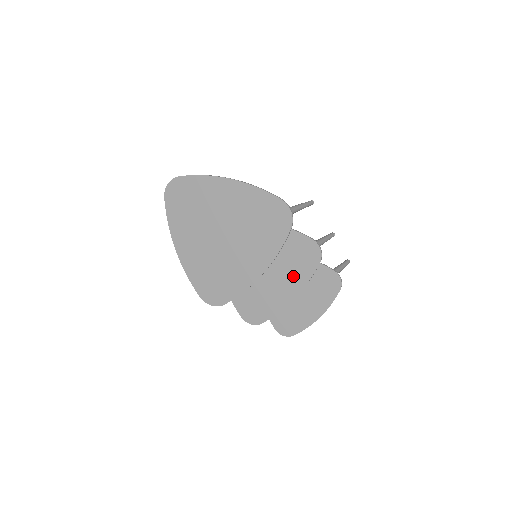
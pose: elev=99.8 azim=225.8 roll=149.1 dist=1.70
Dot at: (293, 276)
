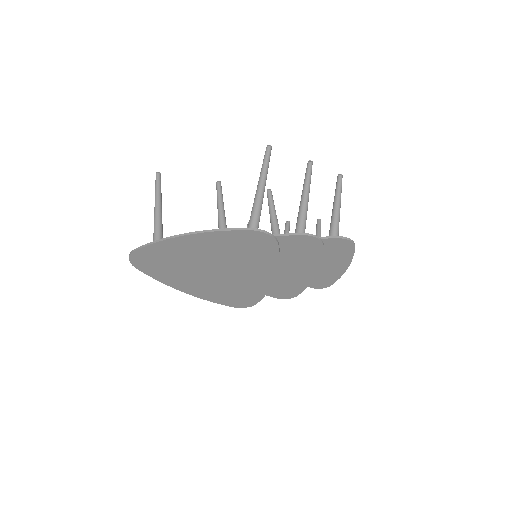
Dot at: (304, 263)
